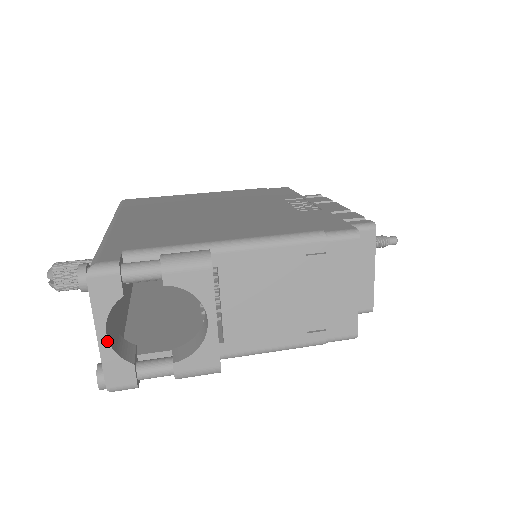
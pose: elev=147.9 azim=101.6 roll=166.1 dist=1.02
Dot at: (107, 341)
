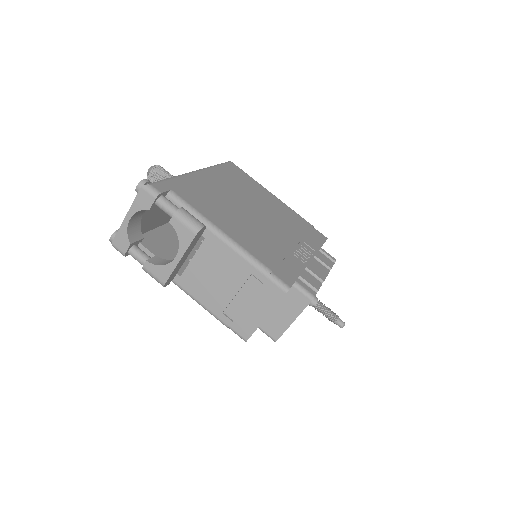
Dot at: (128, 223)
